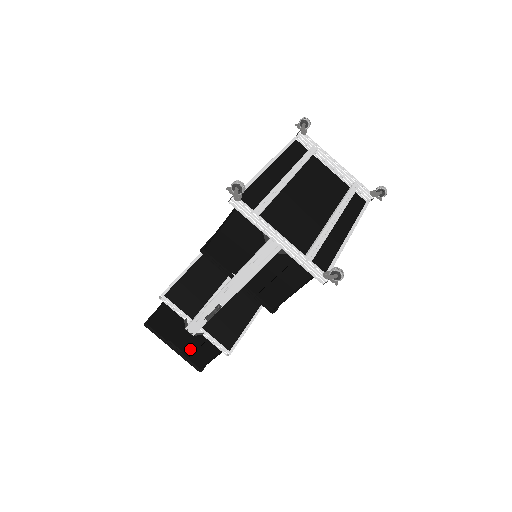
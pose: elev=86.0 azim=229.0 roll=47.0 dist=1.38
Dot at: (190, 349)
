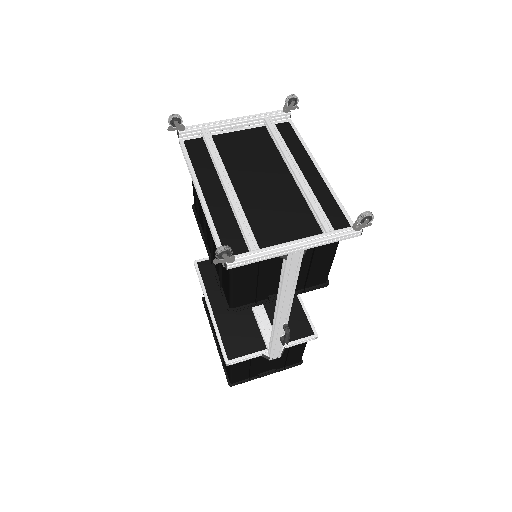
Dot at: (281, 362)
